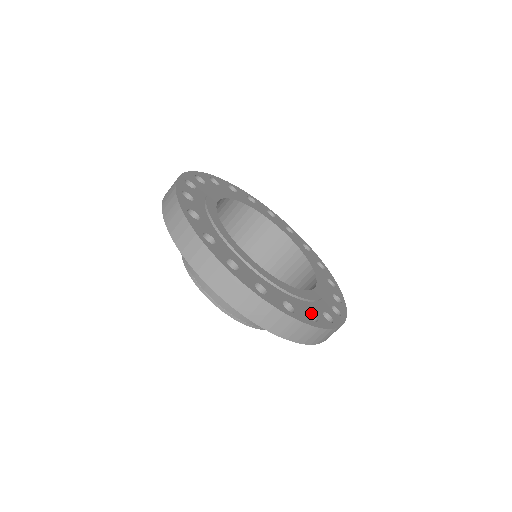
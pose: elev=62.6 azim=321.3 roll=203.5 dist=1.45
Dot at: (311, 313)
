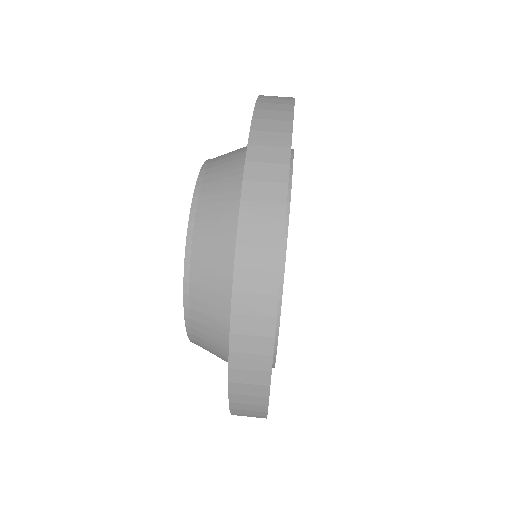
Dot at: occluded
